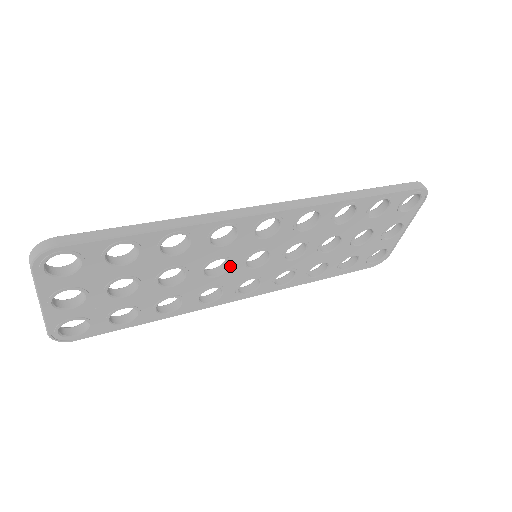
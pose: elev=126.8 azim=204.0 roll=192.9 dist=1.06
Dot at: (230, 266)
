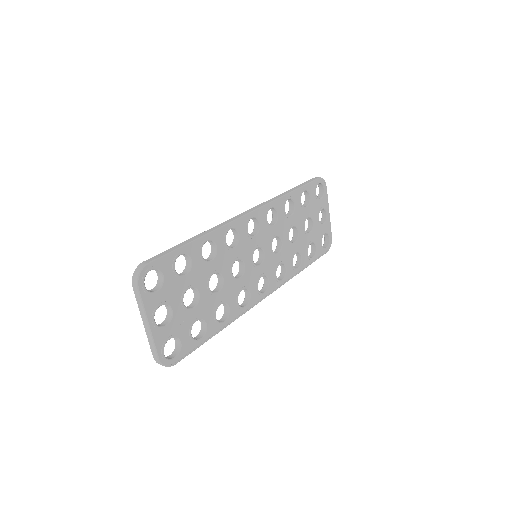
Dot at: (245, 265)
